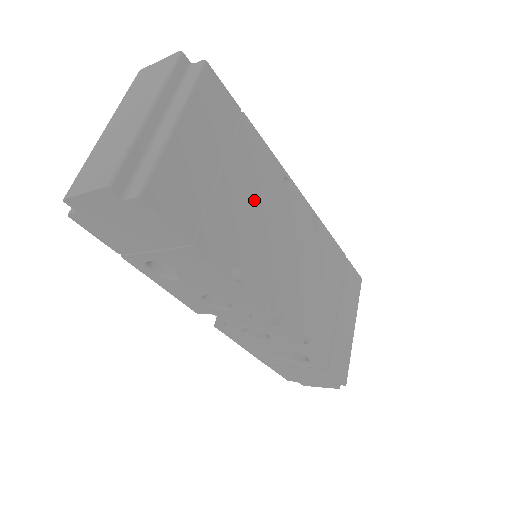
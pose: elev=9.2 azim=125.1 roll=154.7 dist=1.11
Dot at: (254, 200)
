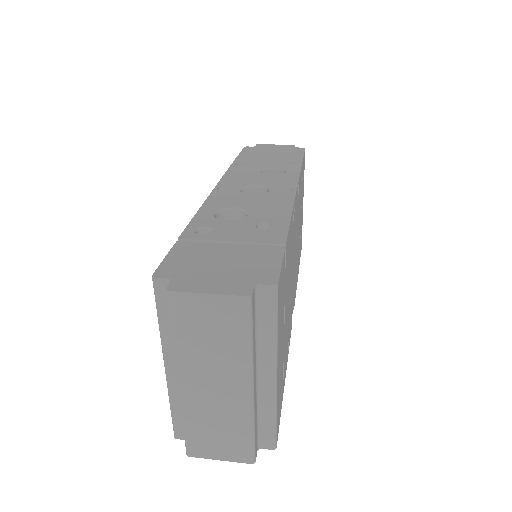
Dot at: (289, 285)
